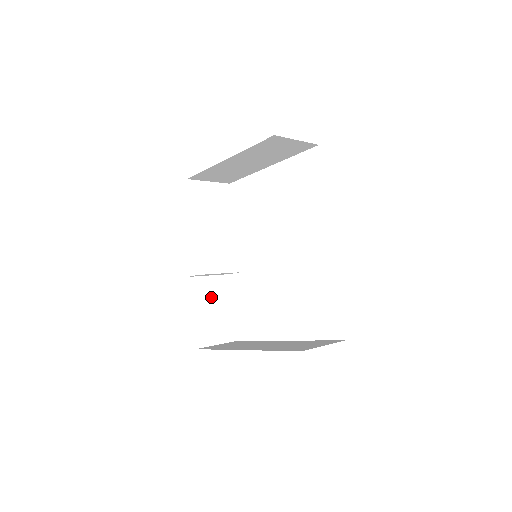
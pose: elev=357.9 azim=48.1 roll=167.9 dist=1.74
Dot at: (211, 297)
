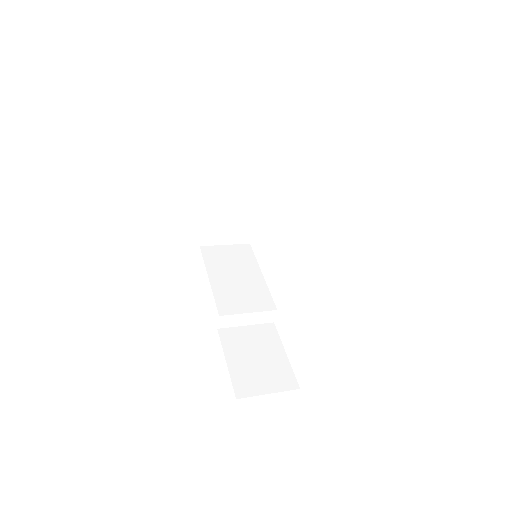
Dot at: (252, 345)
